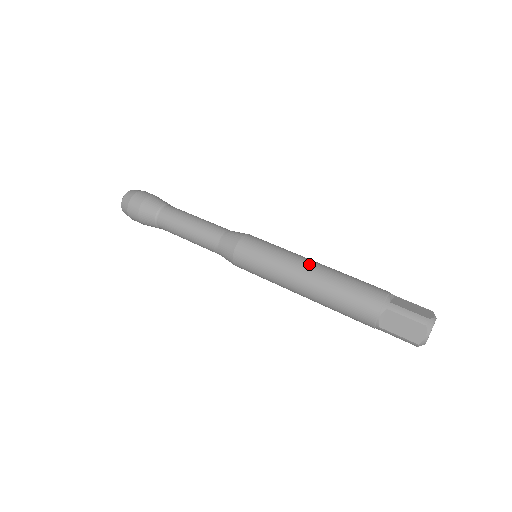
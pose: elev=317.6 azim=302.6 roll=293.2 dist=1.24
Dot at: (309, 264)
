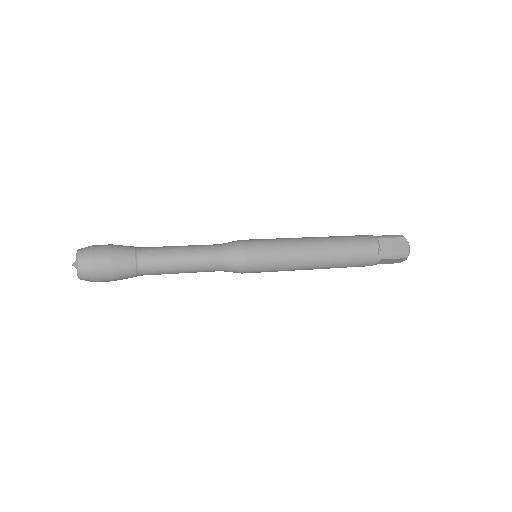
Dot at: (307, 237)
